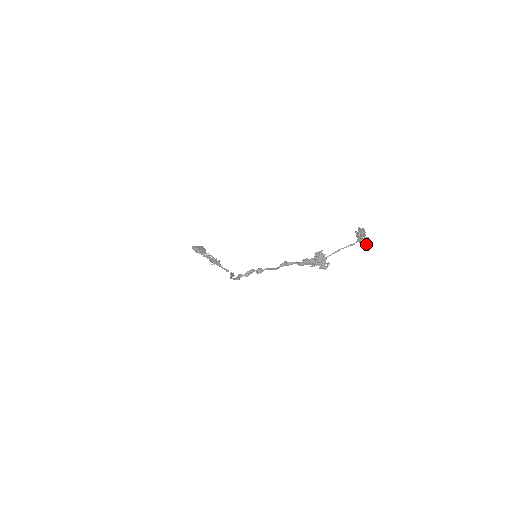
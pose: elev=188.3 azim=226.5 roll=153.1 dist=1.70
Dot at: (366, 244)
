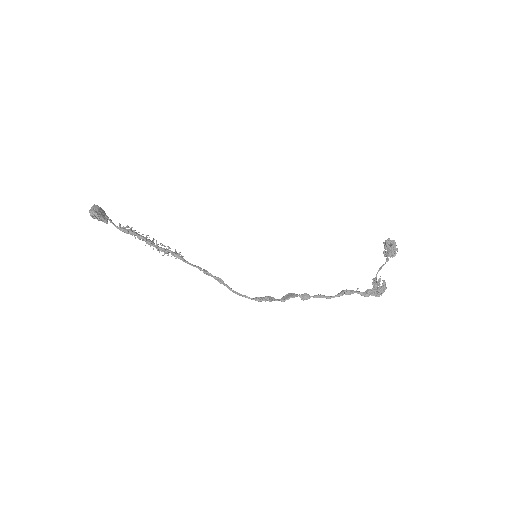
Dot at: (391, 256)
